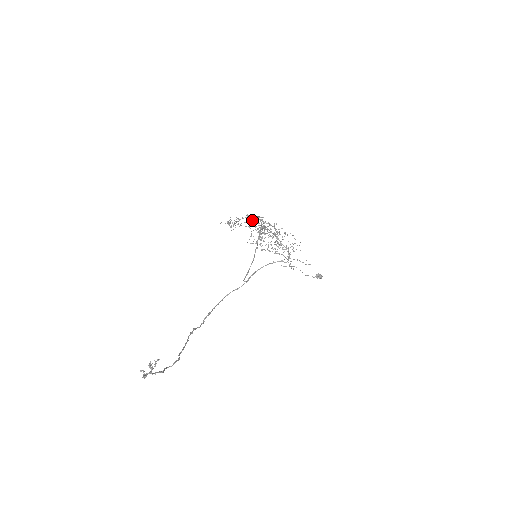
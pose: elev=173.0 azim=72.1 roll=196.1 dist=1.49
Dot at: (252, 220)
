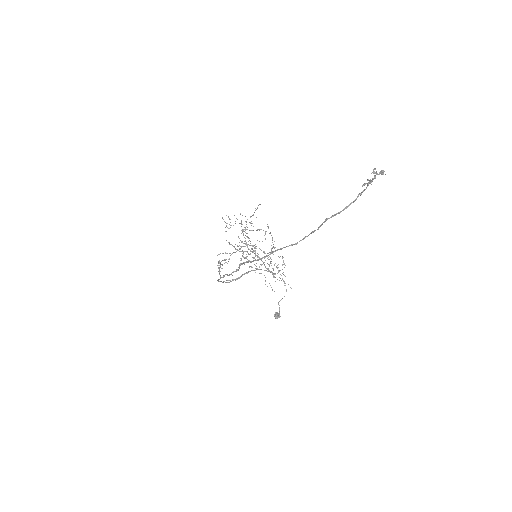
Dot at: (243, 233)
